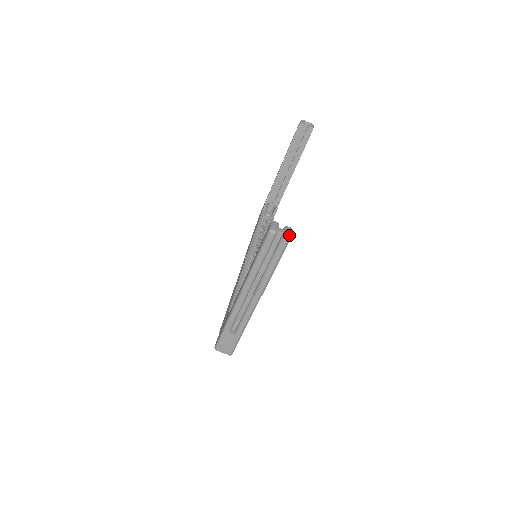
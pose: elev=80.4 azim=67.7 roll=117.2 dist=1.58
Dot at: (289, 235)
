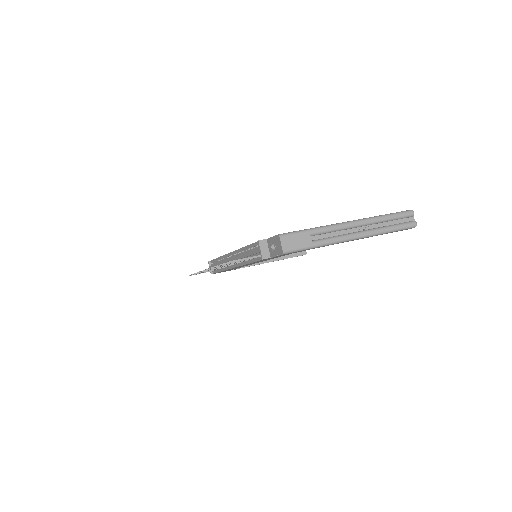
Dot at: (416, 225)
